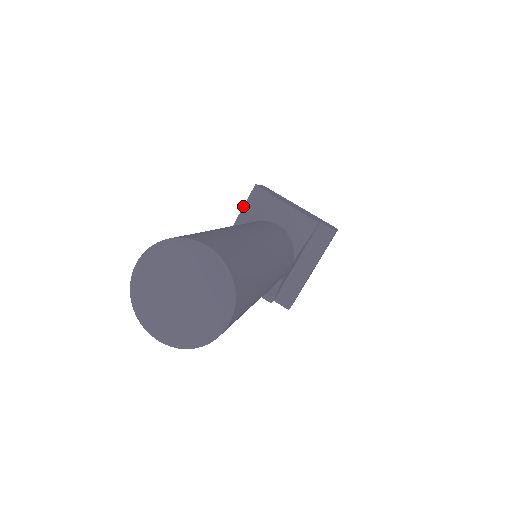
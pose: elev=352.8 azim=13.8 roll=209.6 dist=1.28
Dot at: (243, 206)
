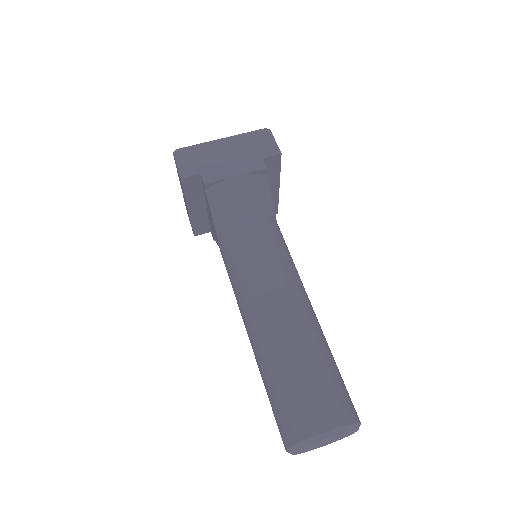
Dot at: occluded
